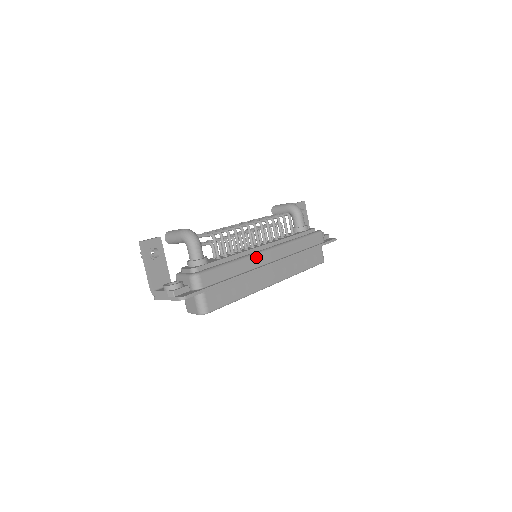
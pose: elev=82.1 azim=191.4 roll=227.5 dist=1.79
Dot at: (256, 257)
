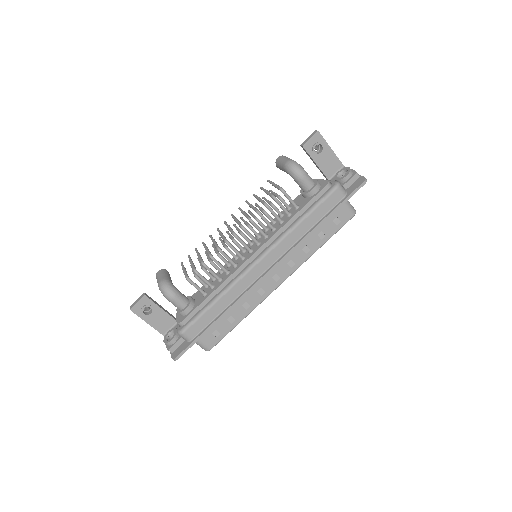
Dot at: (243, 278)
